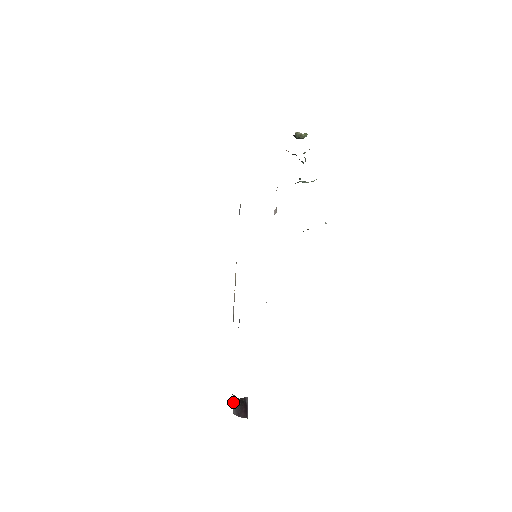
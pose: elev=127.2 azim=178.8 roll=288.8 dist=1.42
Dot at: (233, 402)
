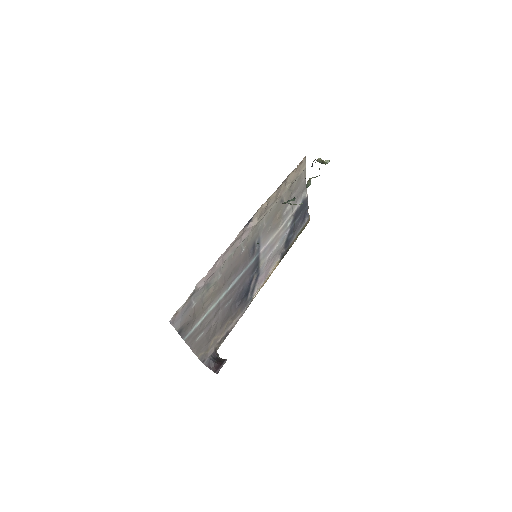
Dot at: (209, 357)
